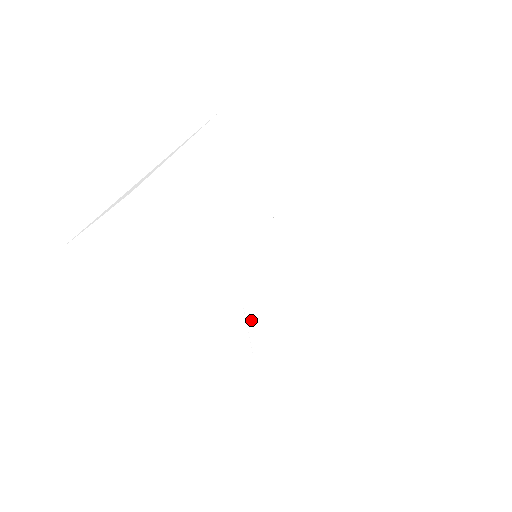
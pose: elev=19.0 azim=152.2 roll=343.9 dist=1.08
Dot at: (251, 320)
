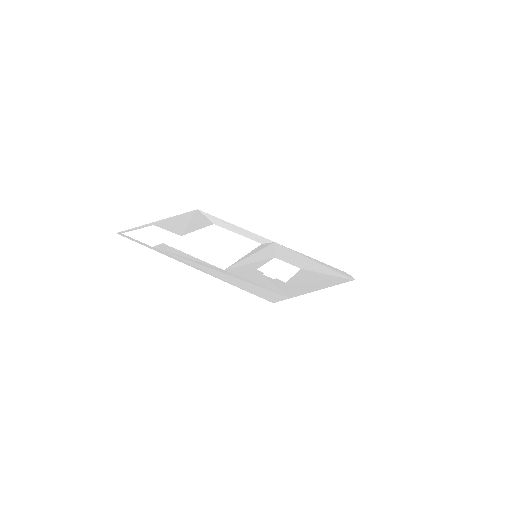
Dot at: (270, 278)
